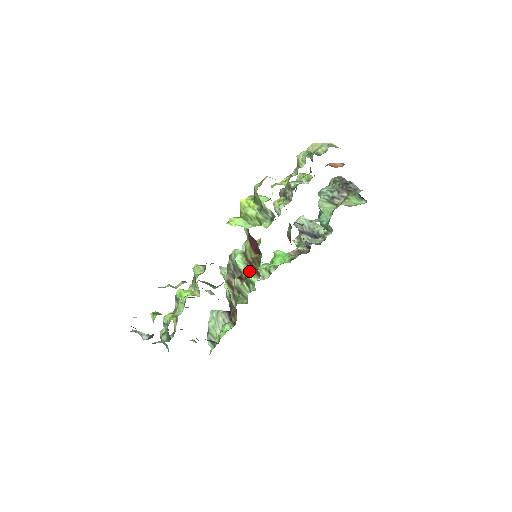
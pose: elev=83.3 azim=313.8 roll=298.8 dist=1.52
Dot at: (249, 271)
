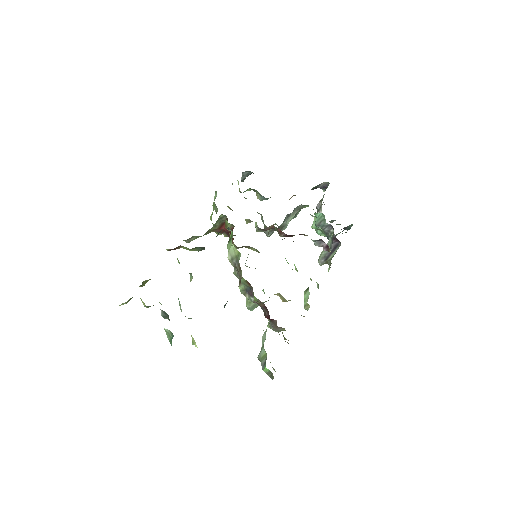
Dot at: occluded
